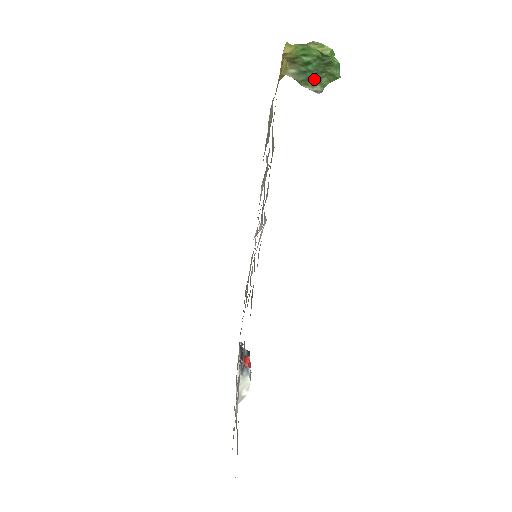
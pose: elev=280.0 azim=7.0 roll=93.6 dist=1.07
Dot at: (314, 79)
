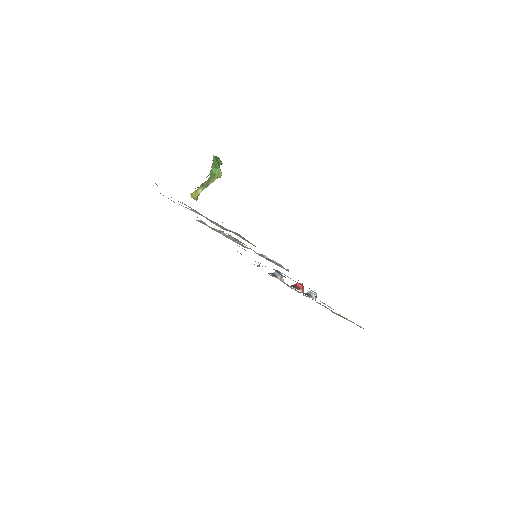
Dot at: occluded
